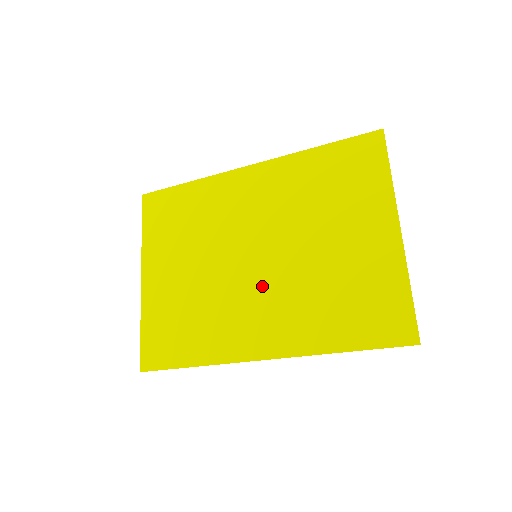
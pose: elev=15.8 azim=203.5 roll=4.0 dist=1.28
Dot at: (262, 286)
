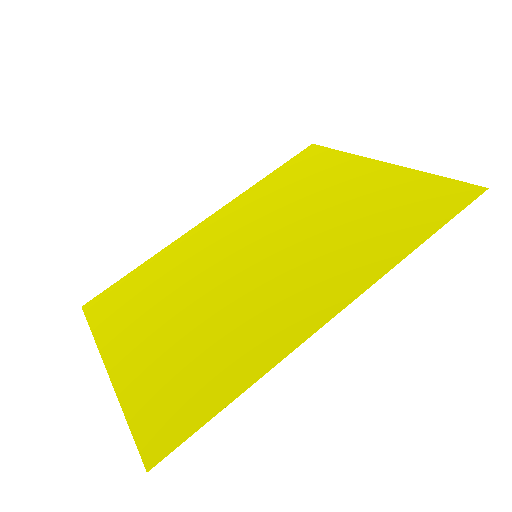
Dot at: (281, 267)
